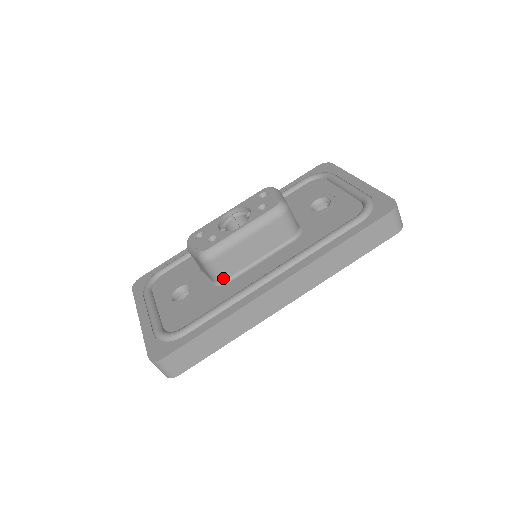
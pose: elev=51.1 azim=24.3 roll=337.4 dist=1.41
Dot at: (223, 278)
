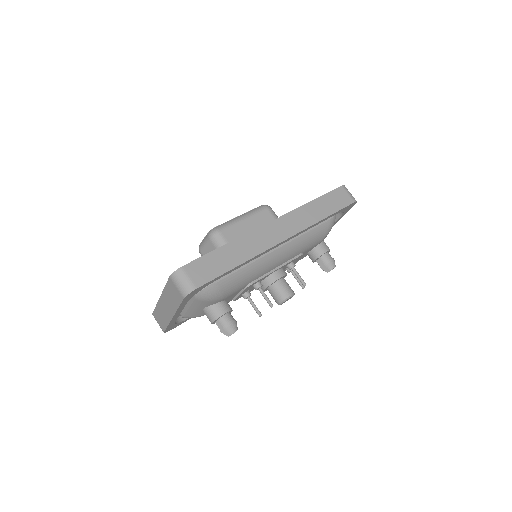
Dot at: occluded
